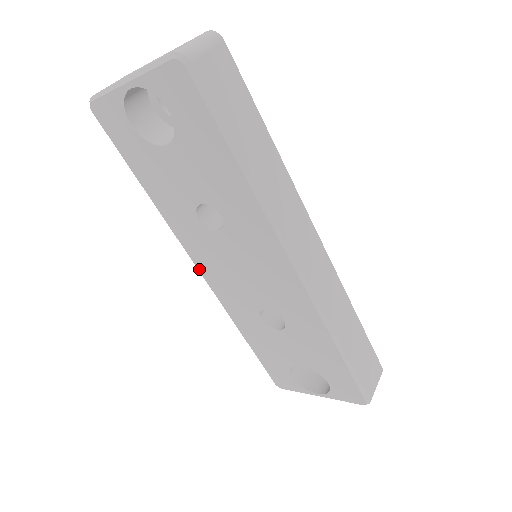
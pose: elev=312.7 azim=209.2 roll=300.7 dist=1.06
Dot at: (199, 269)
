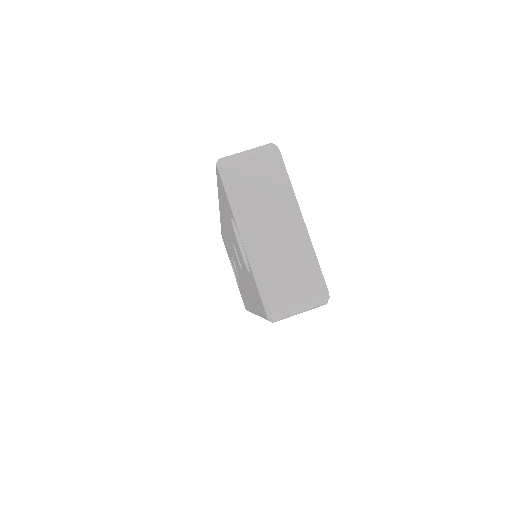
Dot at: occluded
